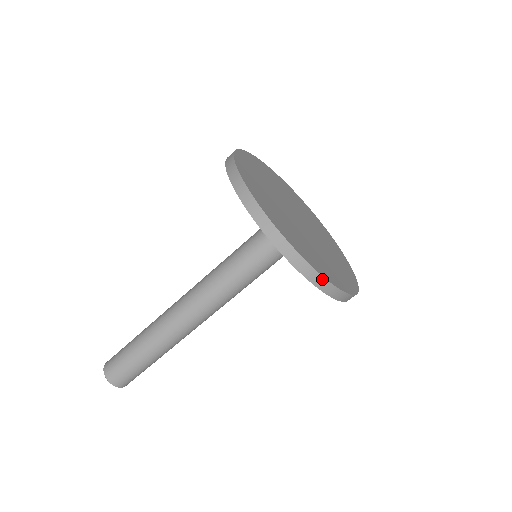
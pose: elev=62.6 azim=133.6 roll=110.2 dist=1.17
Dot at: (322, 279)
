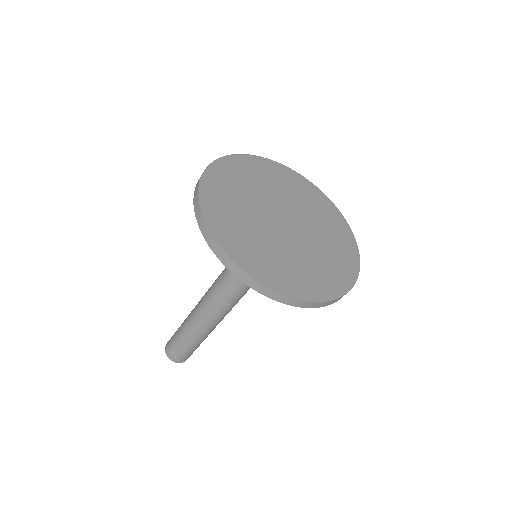
Dot at: (325, 302)
